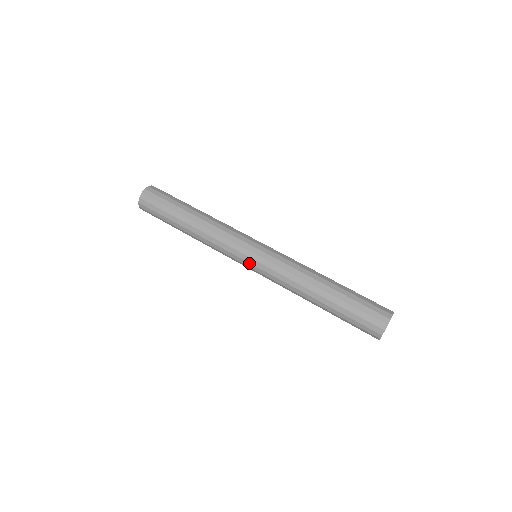
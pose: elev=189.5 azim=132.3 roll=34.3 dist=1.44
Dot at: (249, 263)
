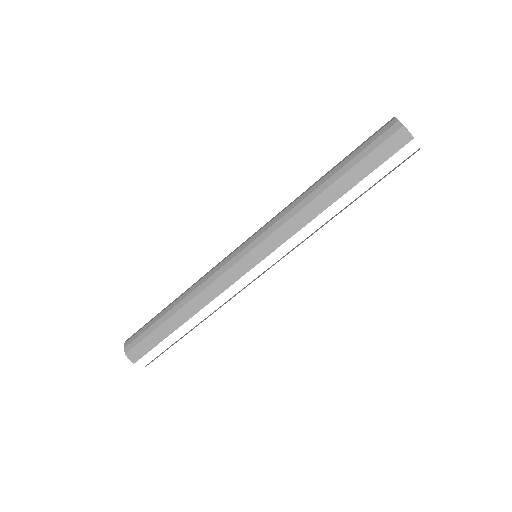
Dot at: (245, 248)
